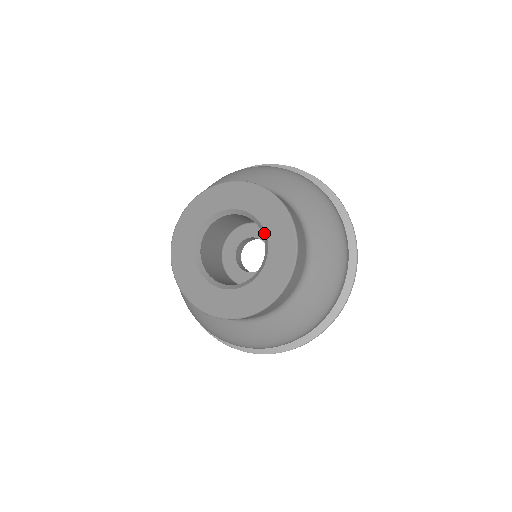
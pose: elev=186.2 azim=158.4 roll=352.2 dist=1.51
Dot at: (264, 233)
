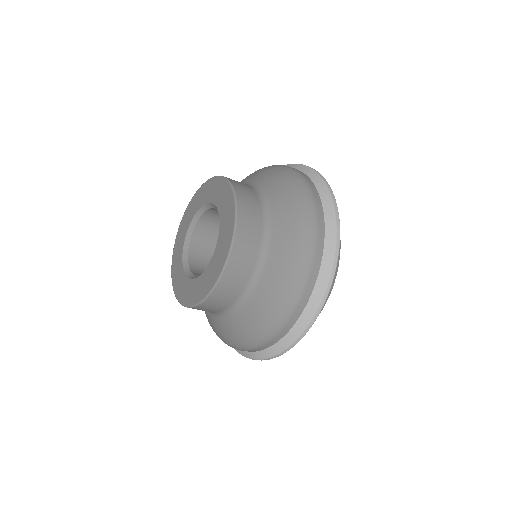
Dot at: (216, 208)
